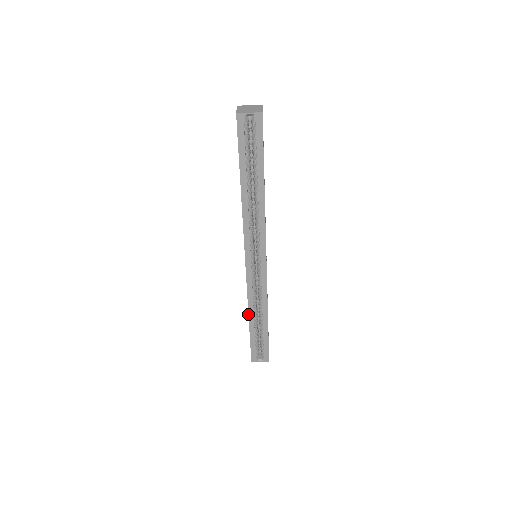
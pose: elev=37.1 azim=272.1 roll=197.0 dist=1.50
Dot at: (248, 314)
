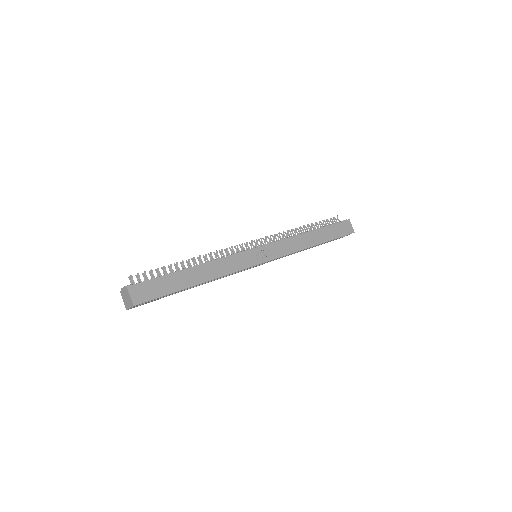
Dot at: occluded
